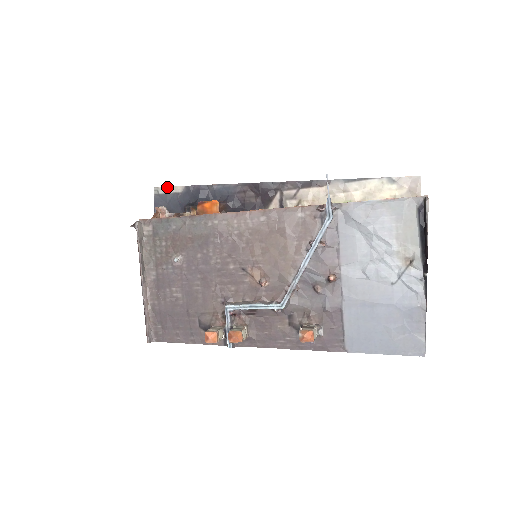
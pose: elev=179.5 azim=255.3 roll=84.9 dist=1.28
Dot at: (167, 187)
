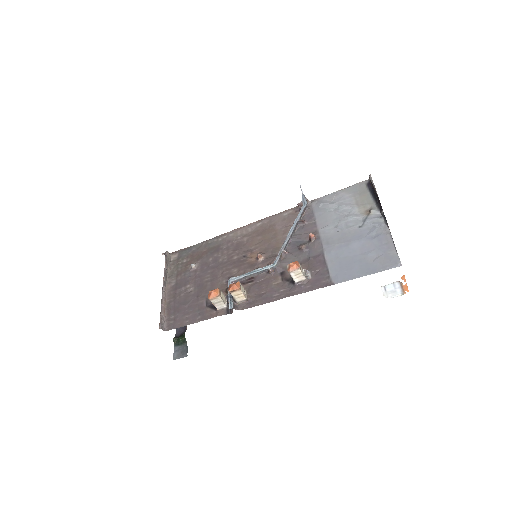
Dot at: occluded
